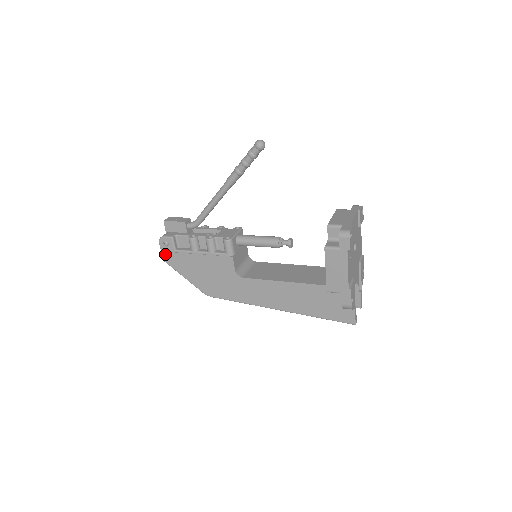
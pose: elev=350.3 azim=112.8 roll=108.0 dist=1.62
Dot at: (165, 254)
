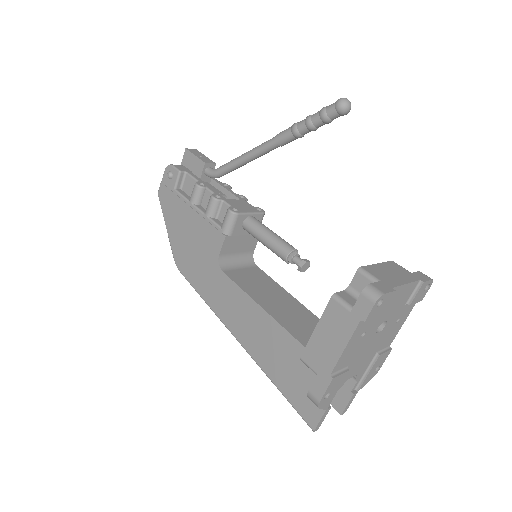
Dot at: (163, 187)
